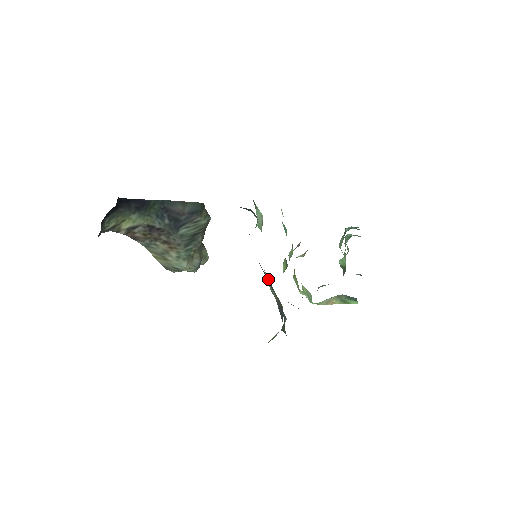
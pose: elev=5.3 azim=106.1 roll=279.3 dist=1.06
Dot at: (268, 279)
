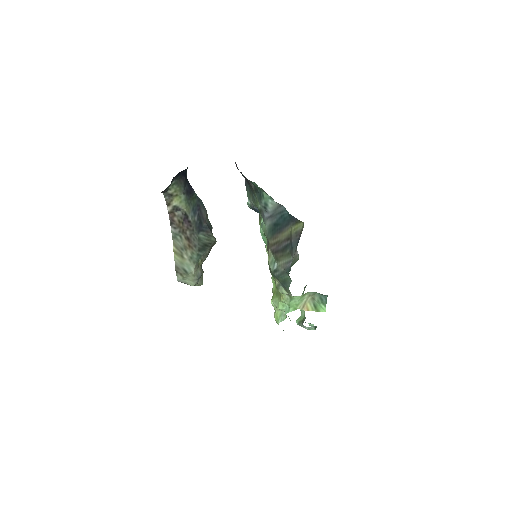
Dot at: (272, 256)
